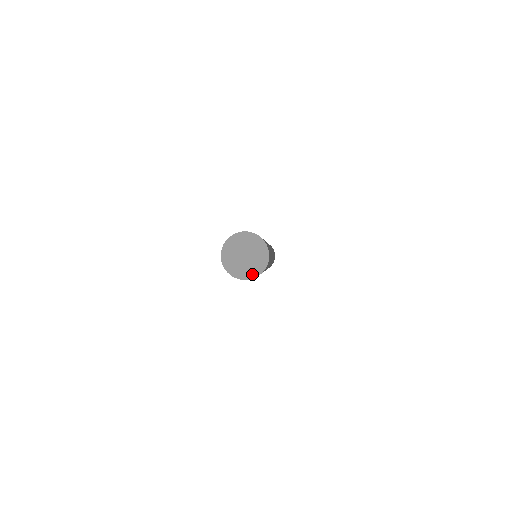
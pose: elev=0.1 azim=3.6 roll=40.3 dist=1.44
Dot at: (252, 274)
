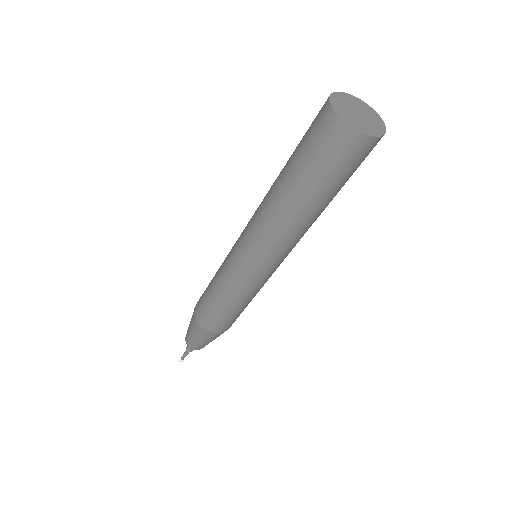
Dot at: (381, 127)
